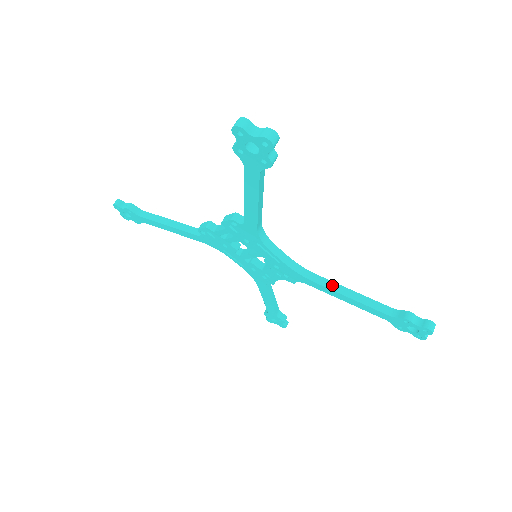
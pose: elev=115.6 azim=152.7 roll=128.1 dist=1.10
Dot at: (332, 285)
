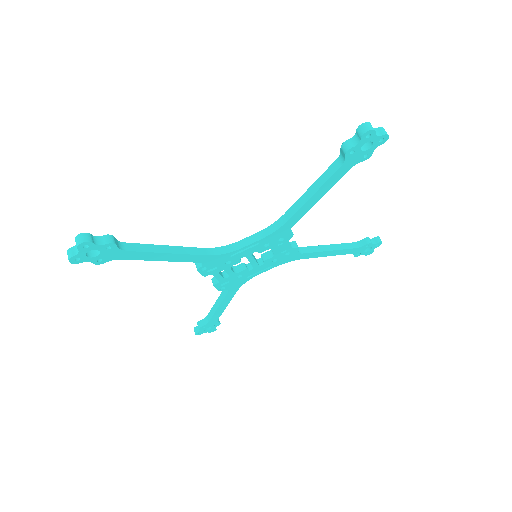
Dot at: (296, 206)
